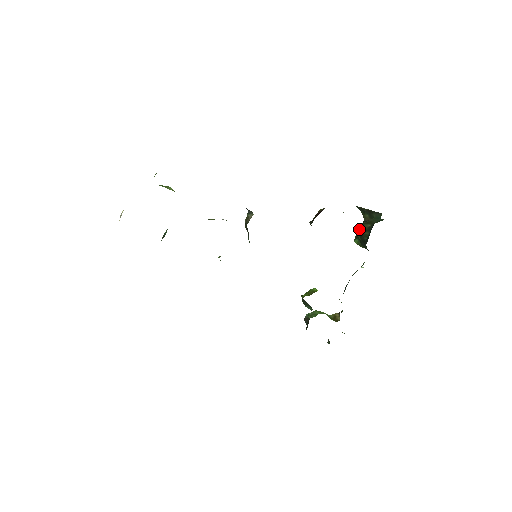
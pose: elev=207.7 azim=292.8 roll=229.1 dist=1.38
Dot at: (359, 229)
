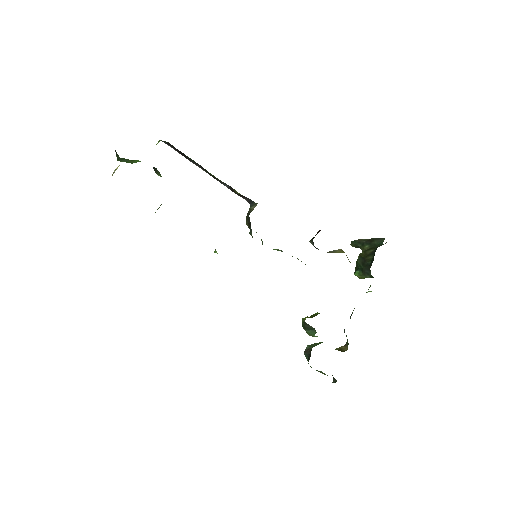
Dot at: (360, 256)
